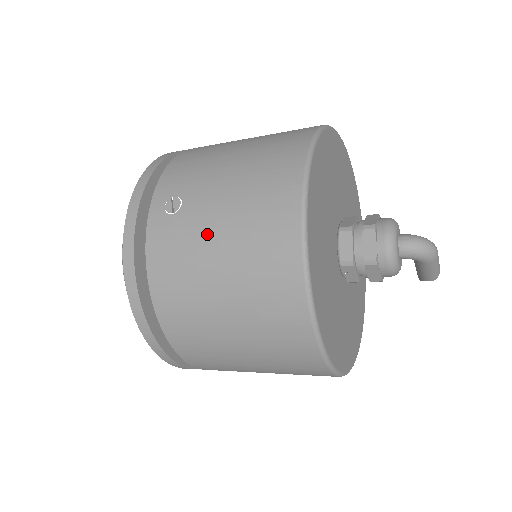
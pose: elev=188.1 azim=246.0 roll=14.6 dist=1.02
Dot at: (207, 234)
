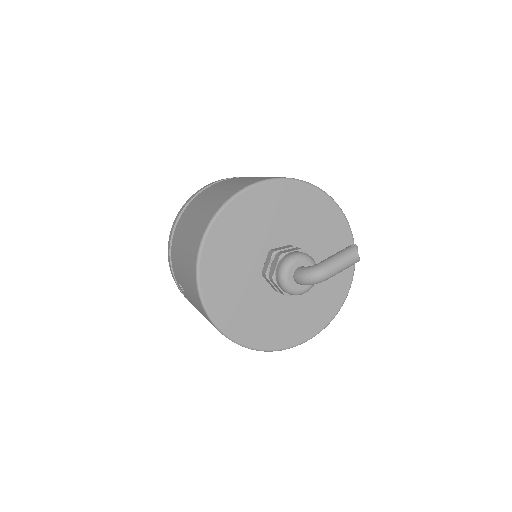
Dot at: (198, 310)
